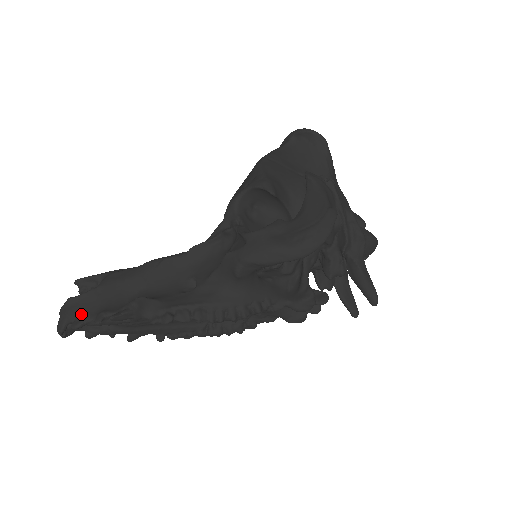
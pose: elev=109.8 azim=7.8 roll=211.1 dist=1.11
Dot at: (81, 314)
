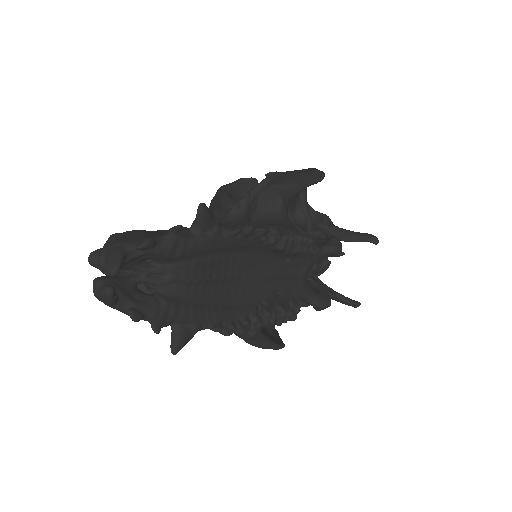
Dot at: (142, 238)
